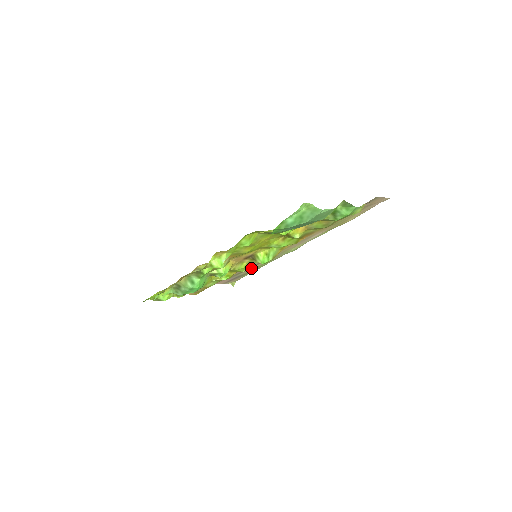
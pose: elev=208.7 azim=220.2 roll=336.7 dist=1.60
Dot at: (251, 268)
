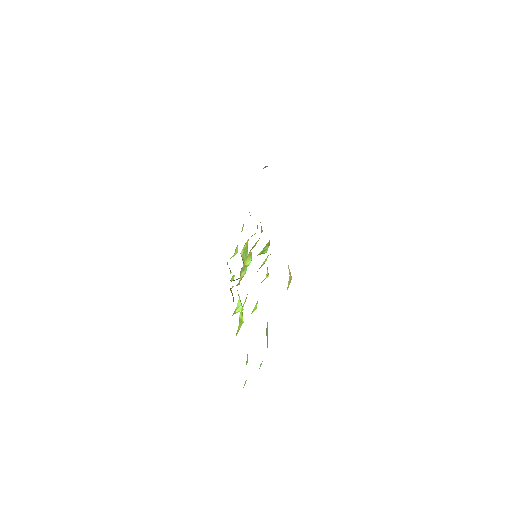
Dot at: occluded
